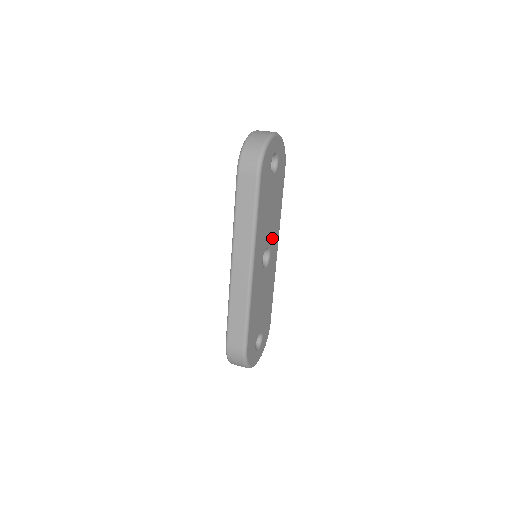
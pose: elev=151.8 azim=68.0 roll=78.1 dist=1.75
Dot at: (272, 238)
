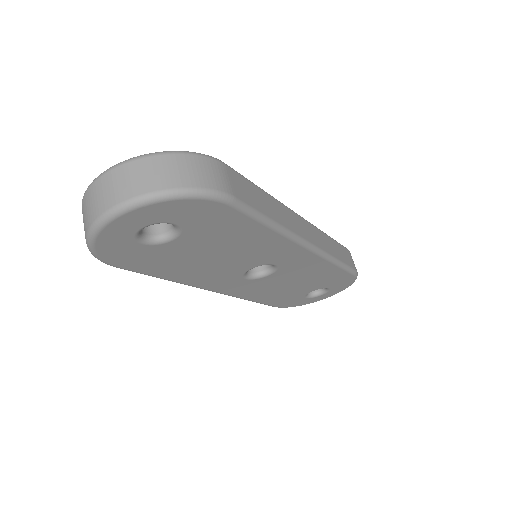
Dot at: (265, 257)
